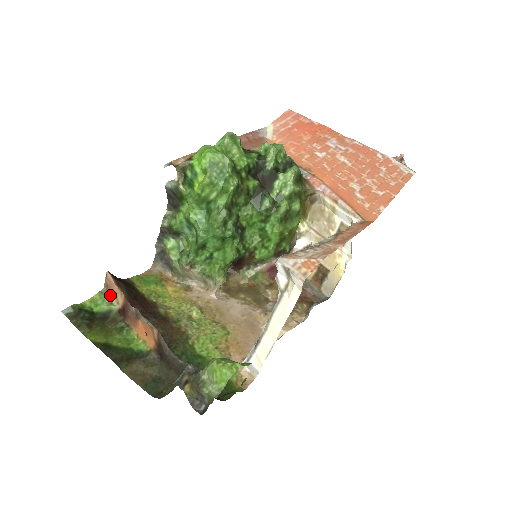
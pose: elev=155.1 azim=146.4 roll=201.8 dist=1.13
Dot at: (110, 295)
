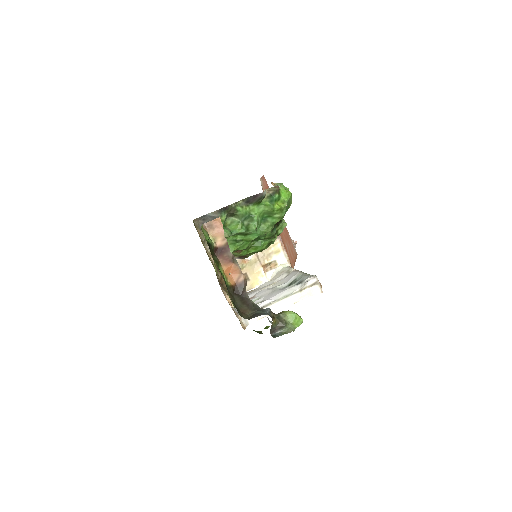
Dot at: (208, 233)
